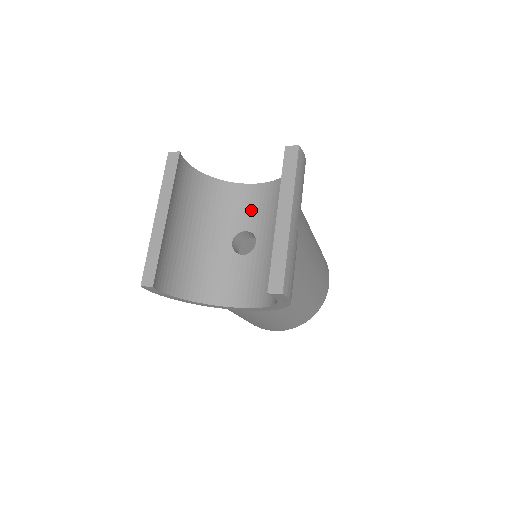
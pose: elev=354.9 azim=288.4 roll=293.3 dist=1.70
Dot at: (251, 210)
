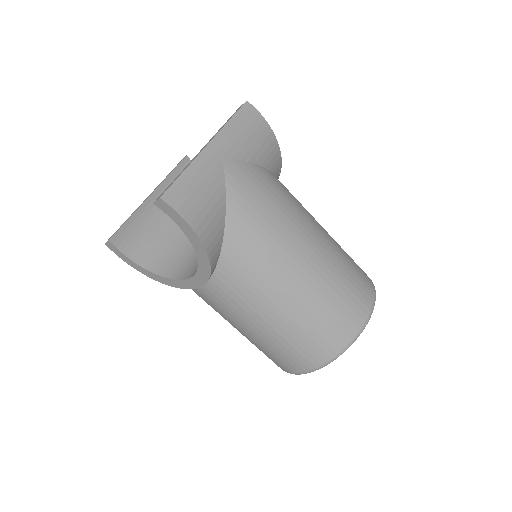
Dot at: occluded
